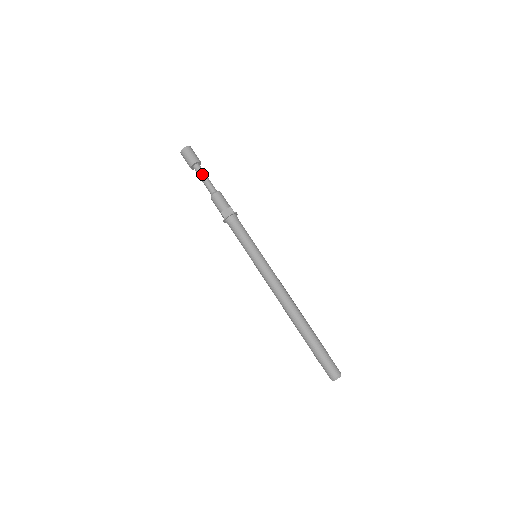
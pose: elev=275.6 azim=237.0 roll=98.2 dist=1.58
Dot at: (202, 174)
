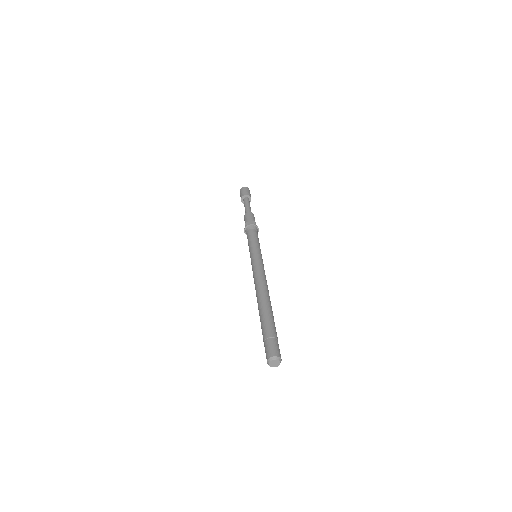
Dot at: (247, 202)
